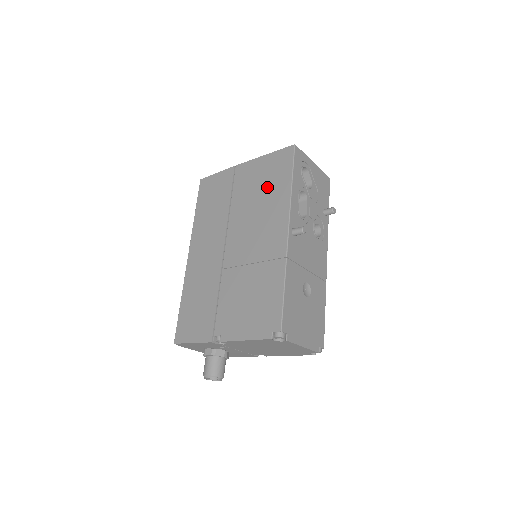
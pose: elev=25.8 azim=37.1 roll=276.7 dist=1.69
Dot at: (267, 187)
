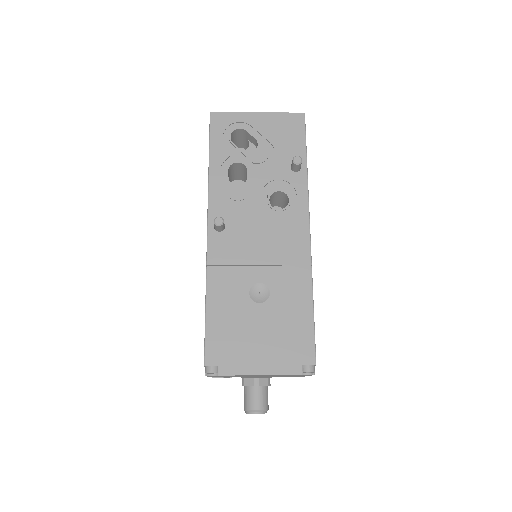
Dot at: occluded
